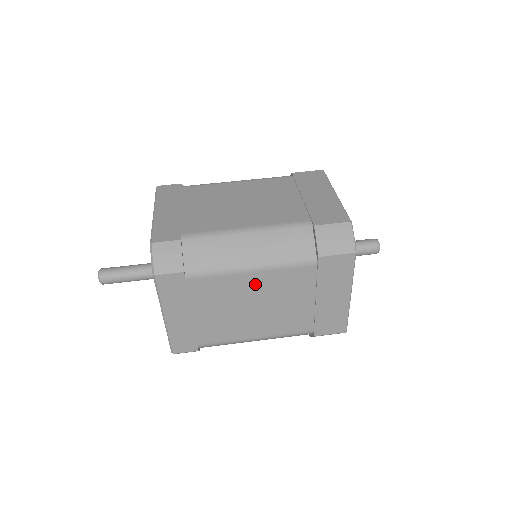
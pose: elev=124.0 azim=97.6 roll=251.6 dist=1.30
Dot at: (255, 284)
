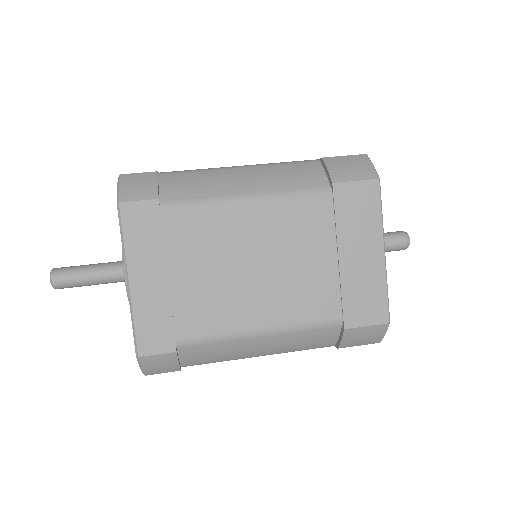
Dot at: (254, 225)
